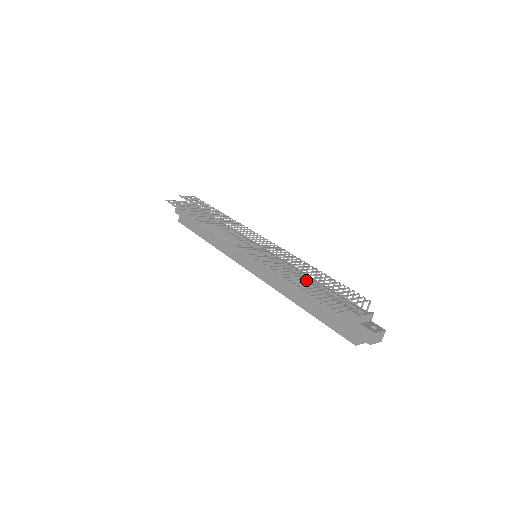
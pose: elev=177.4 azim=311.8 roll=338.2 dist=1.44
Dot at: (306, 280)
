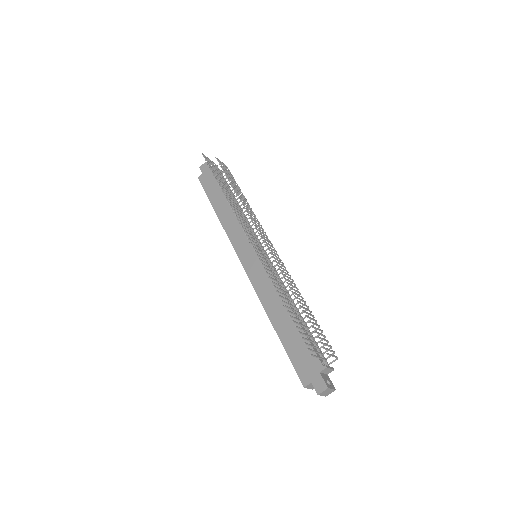
Dot at: occluded
